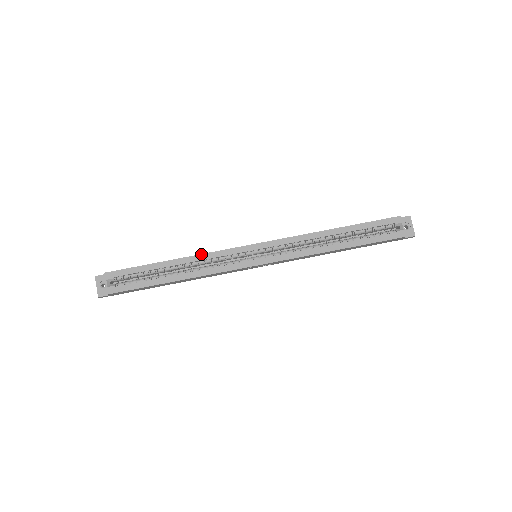
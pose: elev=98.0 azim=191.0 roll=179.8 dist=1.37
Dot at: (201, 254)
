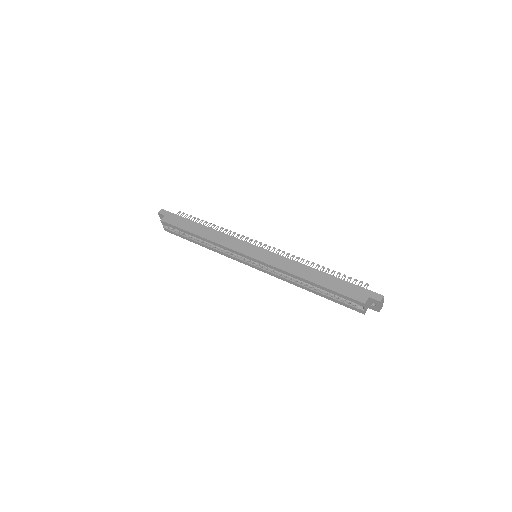
Dot at: (215, 243)
